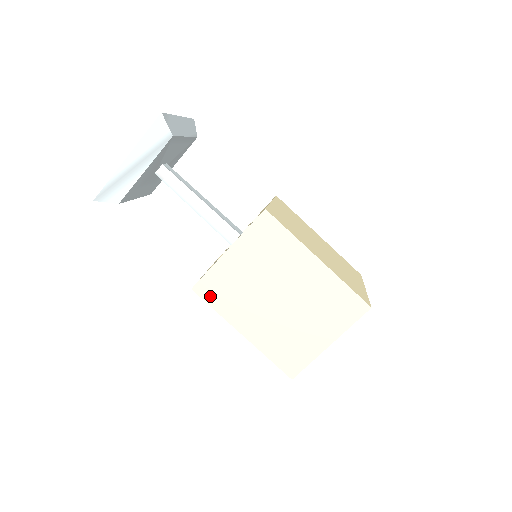
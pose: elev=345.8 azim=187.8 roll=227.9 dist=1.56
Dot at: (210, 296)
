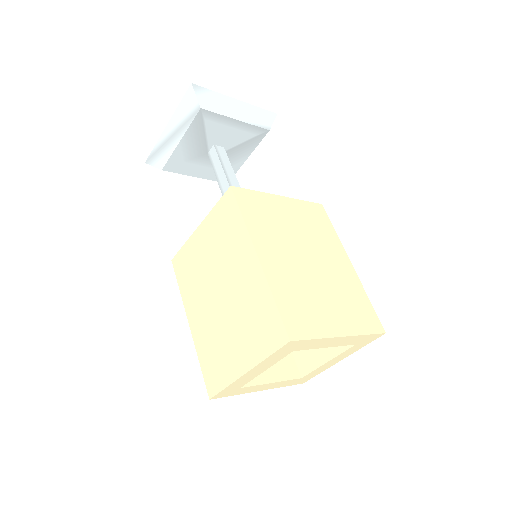
Dot at: (180, 272)
